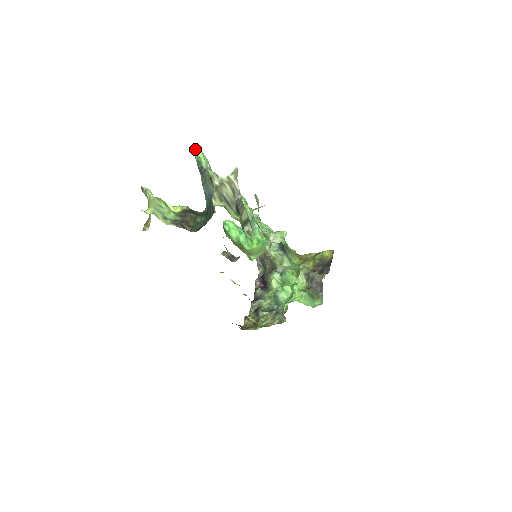
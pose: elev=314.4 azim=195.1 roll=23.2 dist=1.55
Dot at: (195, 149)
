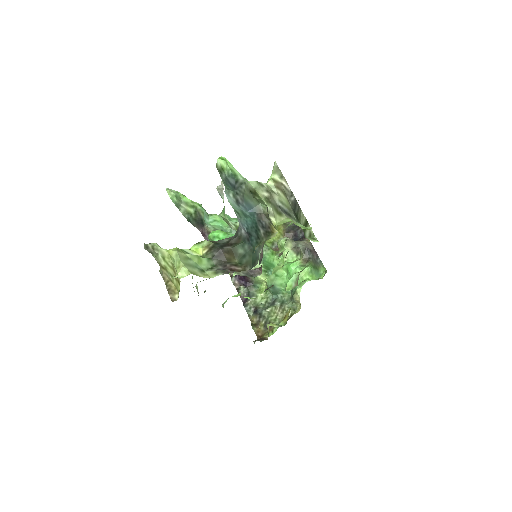
Dot at: (220, 160)
